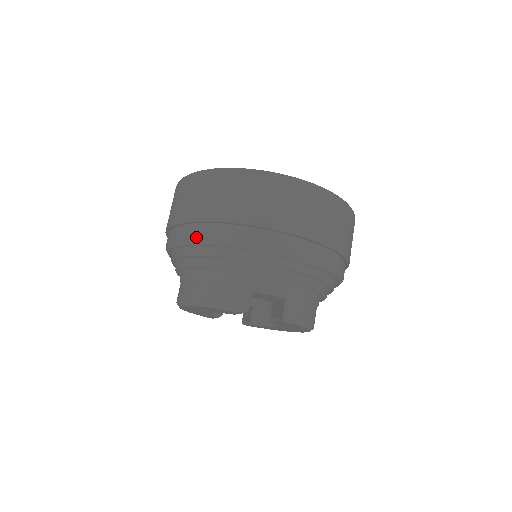
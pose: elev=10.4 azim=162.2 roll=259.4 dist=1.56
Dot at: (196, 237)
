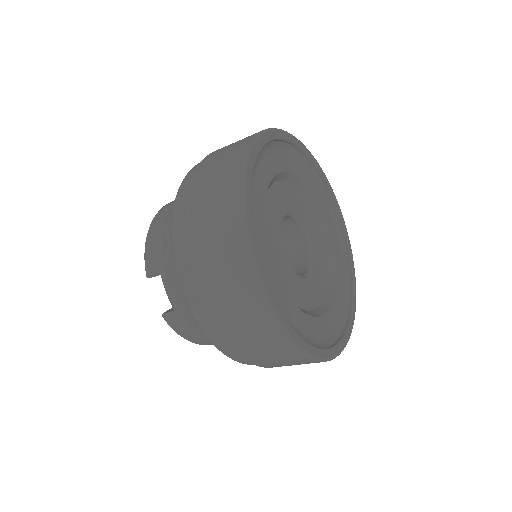
Dot at: (178, 191)
